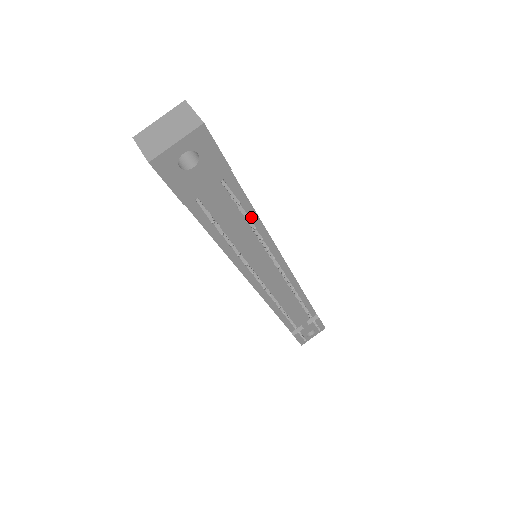
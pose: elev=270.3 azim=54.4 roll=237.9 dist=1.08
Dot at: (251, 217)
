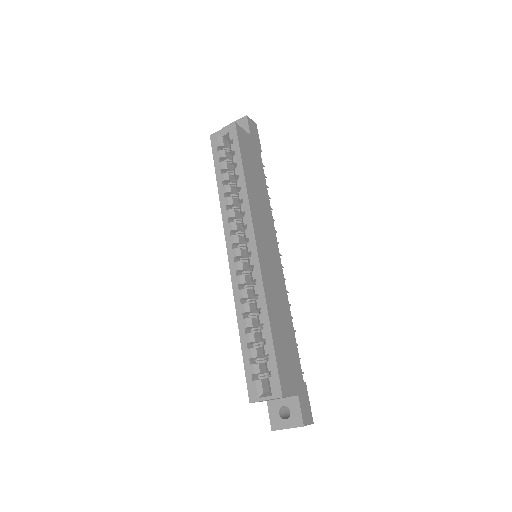
Dot at: occluded
